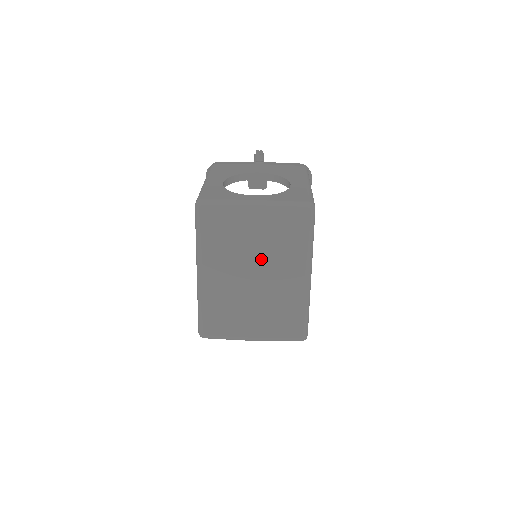
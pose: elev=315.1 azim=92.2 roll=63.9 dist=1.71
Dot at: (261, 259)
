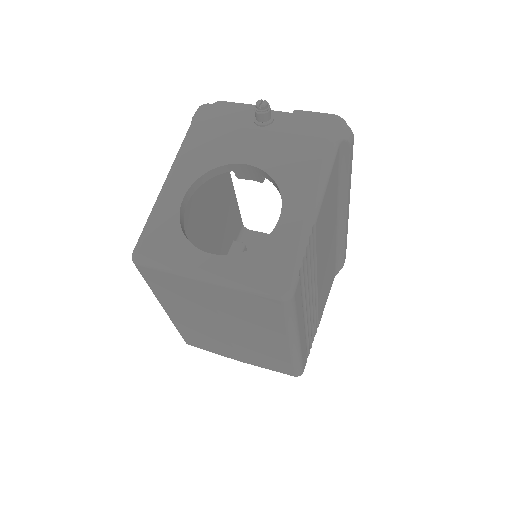
Dot at: (229, 320)
